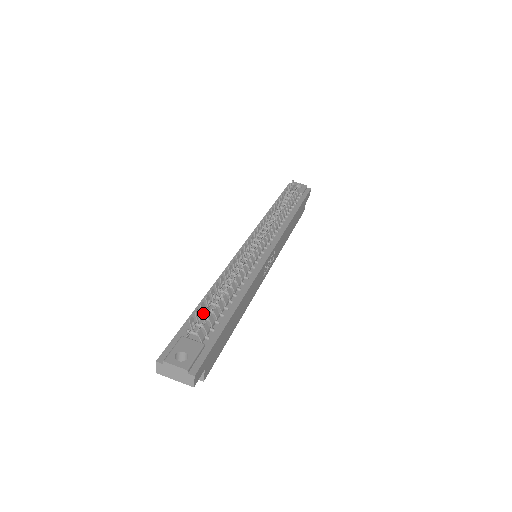
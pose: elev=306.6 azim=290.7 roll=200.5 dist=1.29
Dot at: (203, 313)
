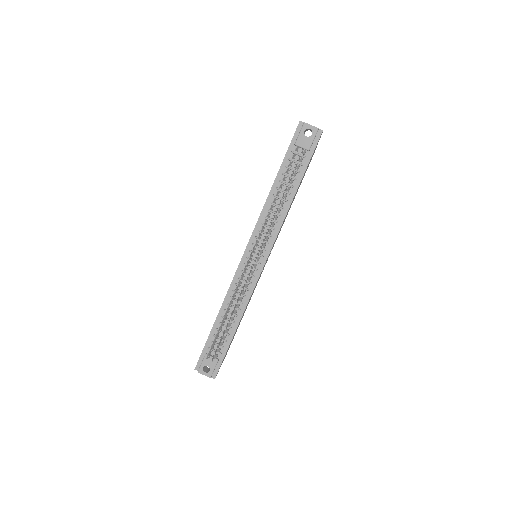
Dot at: occluded
